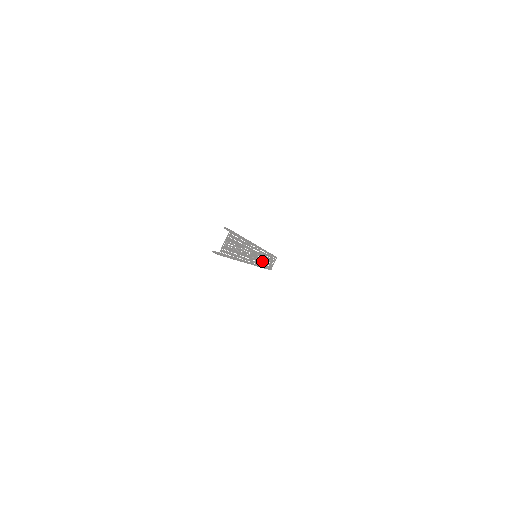
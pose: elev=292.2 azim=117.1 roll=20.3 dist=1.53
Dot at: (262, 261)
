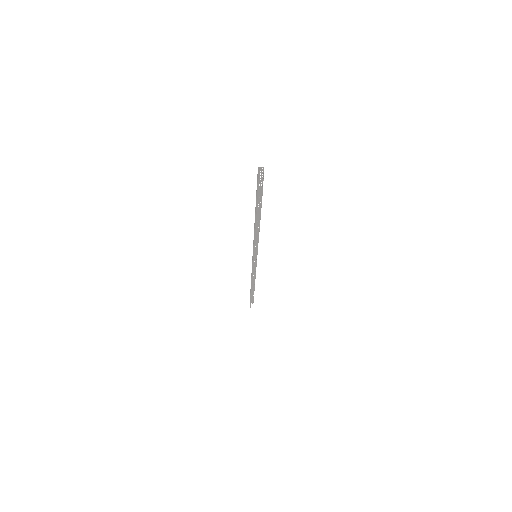
Dot at: occluded
